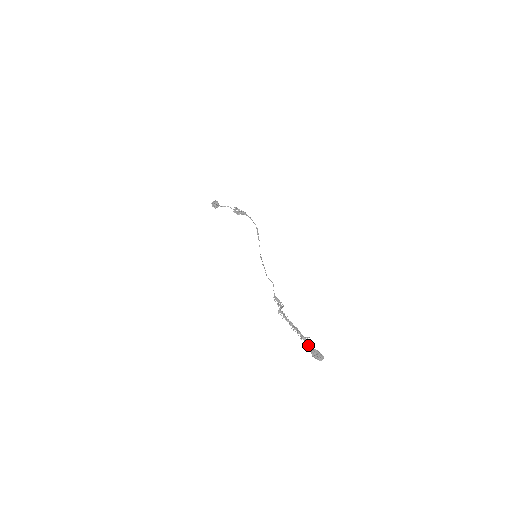
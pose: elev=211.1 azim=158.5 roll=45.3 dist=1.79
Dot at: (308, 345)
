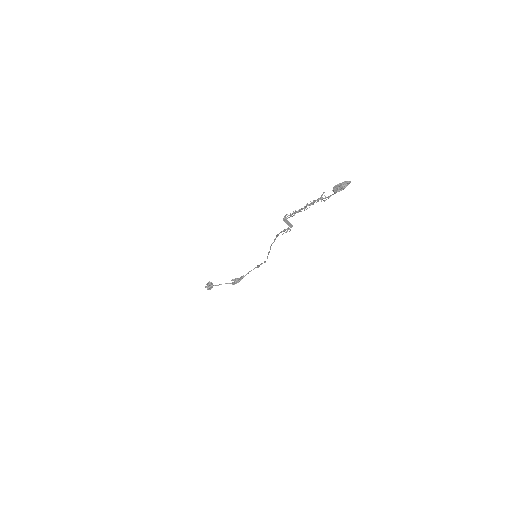
Dot at: (328, 197)
